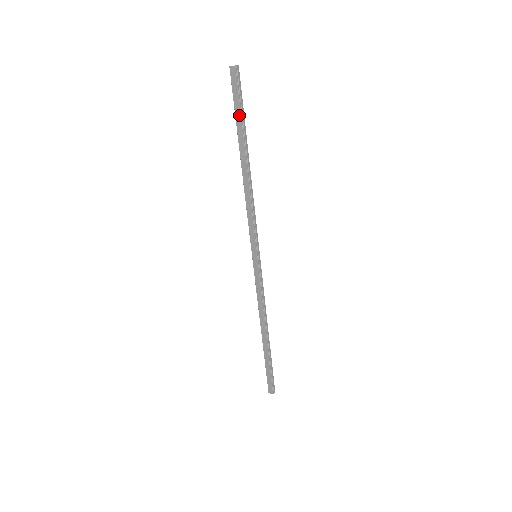
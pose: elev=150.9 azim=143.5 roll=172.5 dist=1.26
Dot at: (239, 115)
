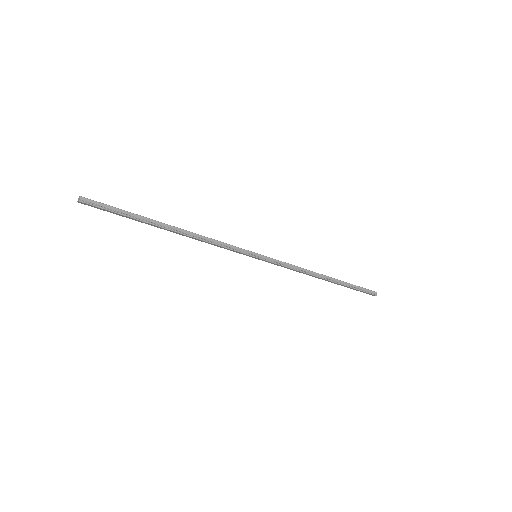
Dot at: occluded
